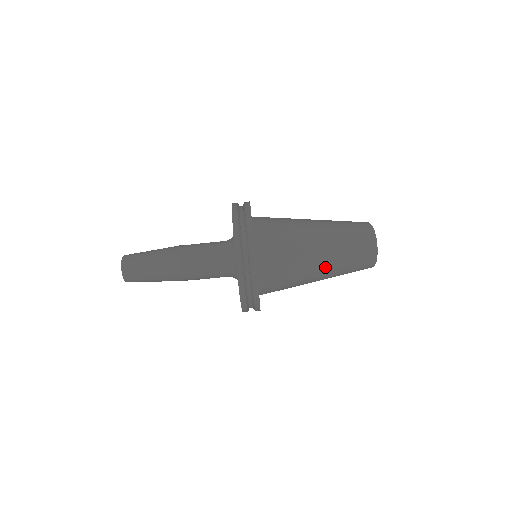
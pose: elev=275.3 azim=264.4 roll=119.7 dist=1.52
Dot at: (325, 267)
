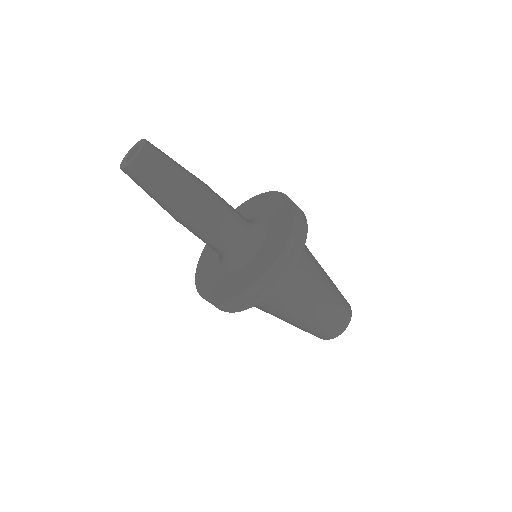
Dot at: occluded
